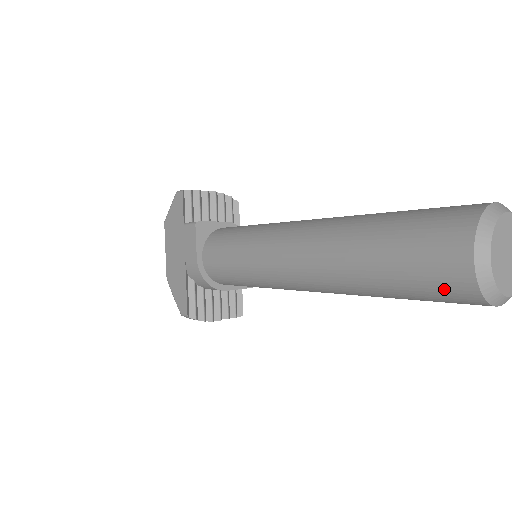
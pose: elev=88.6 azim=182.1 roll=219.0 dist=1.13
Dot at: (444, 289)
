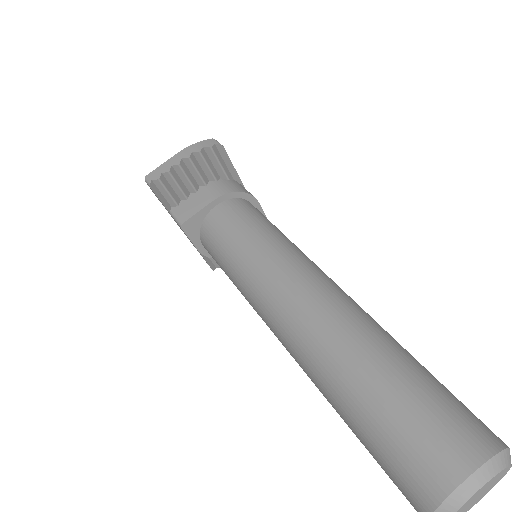
Dot at: occluded
